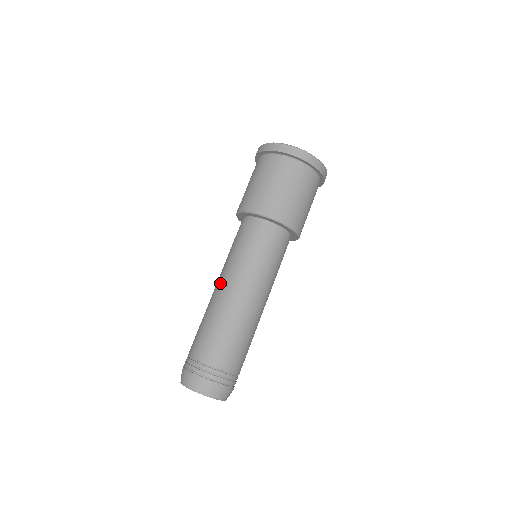
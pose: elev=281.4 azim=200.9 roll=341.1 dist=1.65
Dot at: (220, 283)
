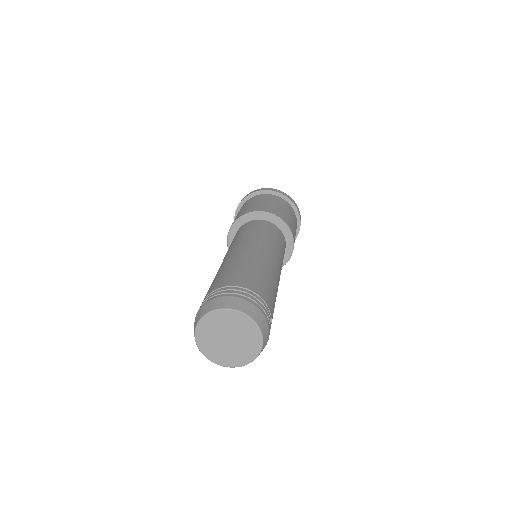
Dot at: (238, 247)
